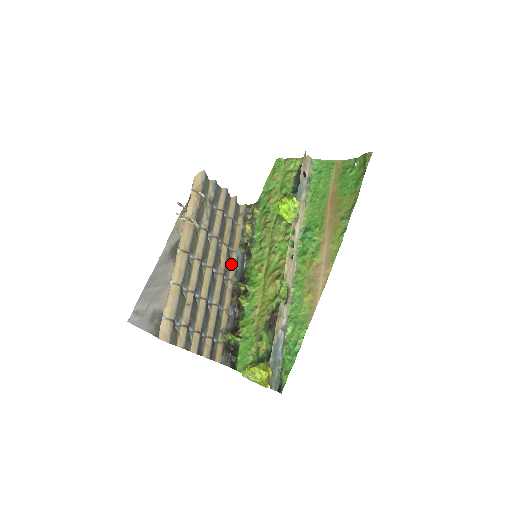
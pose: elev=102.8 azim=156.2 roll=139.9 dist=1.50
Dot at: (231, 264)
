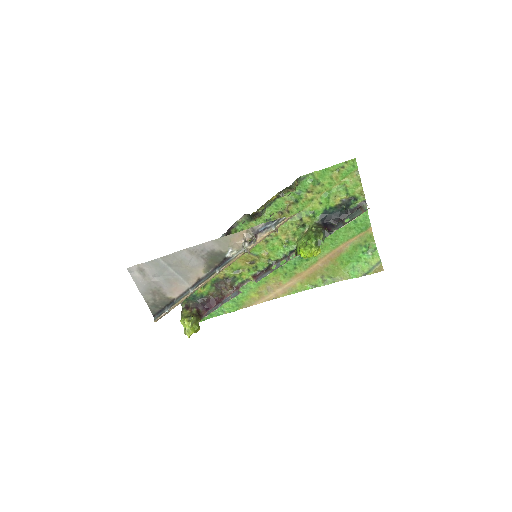
Dot at: occluded
